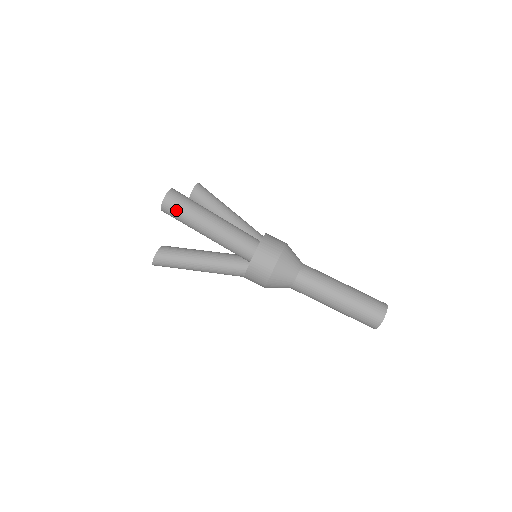
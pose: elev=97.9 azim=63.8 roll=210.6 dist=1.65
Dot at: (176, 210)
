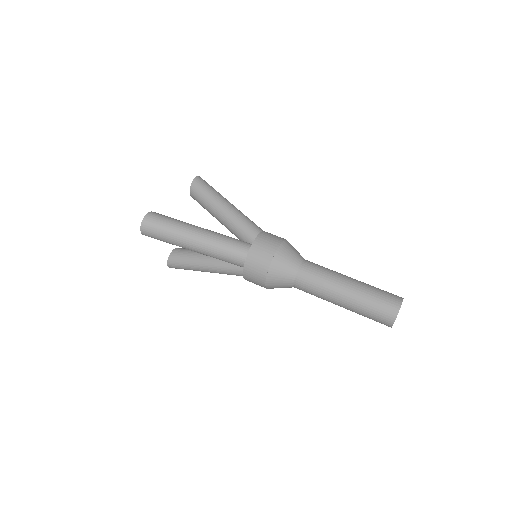
Dot at: (156, 235)
